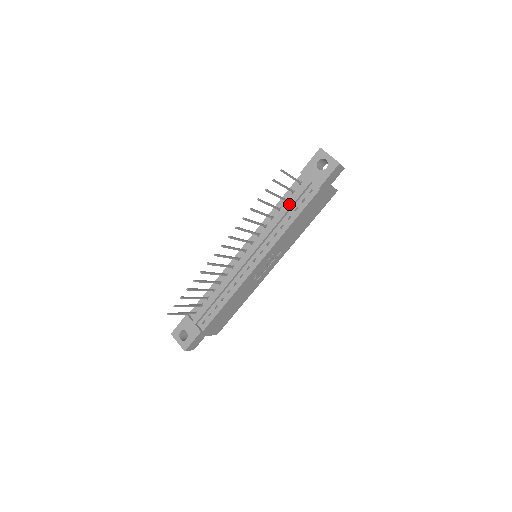
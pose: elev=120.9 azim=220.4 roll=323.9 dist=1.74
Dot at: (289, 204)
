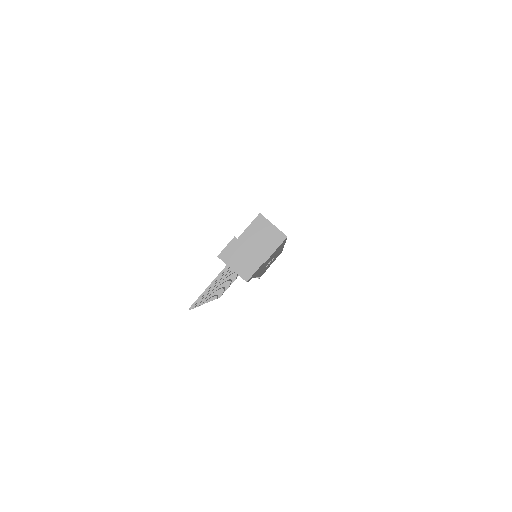
Dot at: occluded
